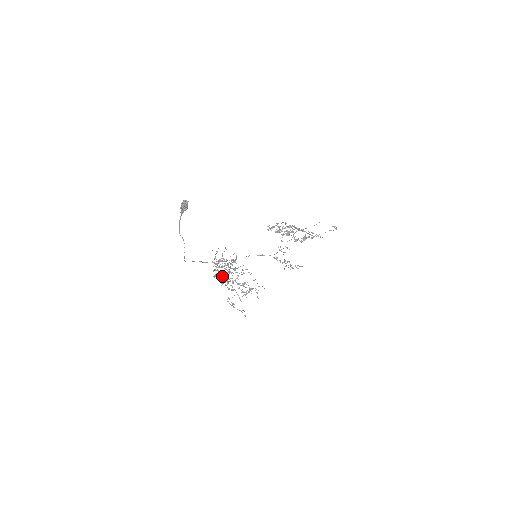
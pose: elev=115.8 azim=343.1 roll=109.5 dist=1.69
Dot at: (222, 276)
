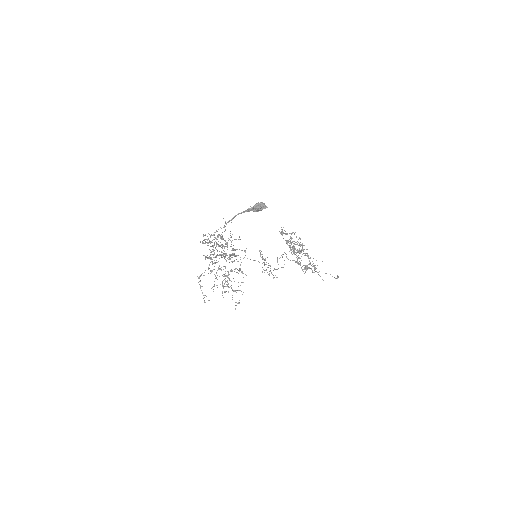
Dot at: (213, 254)
